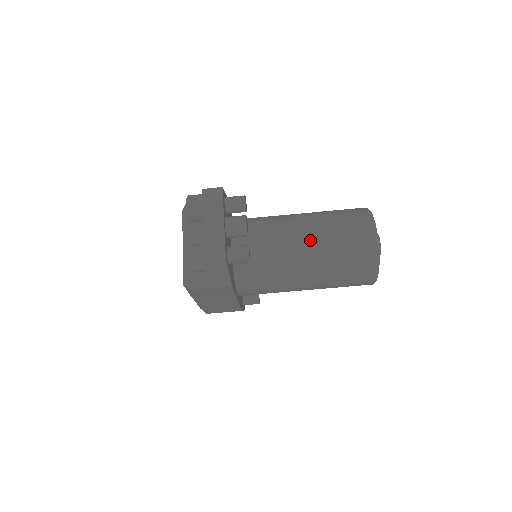
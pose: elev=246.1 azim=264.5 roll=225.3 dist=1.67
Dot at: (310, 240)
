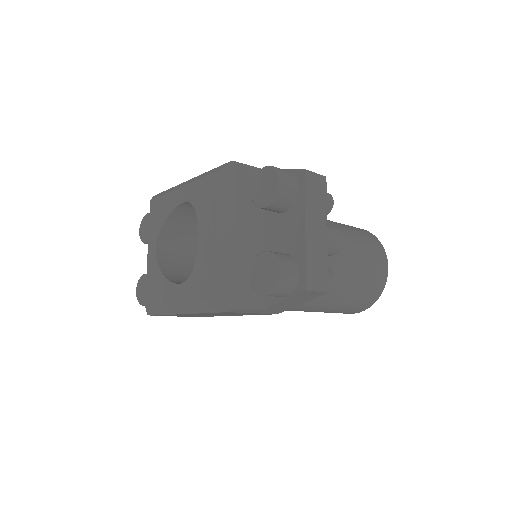
Dot at: (343, 263)
